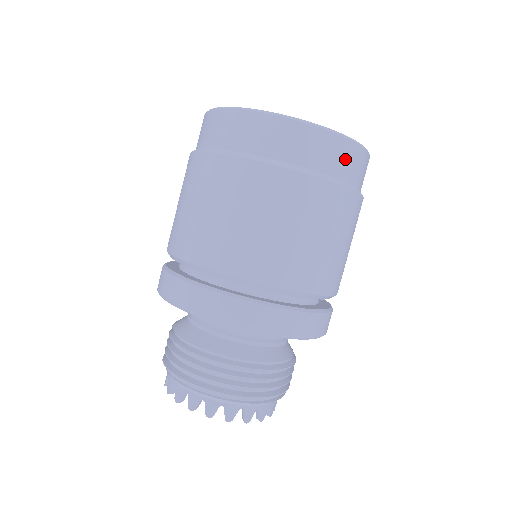
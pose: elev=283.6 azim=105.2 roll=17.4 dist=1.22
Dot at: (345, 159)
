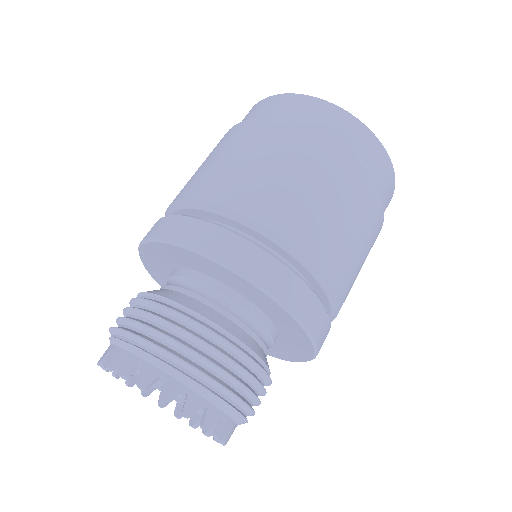
Dot at: (372, 154)
